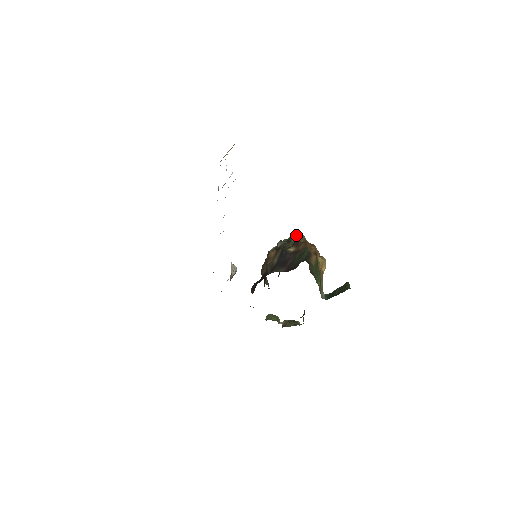
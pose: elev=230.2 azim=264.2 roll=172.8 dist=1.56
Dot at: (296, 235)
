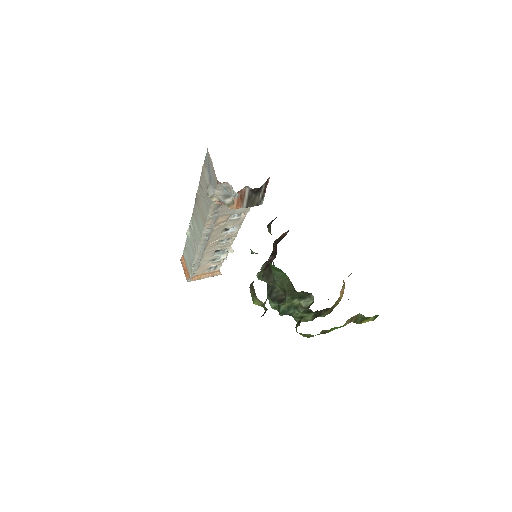
Dot at: occluded
